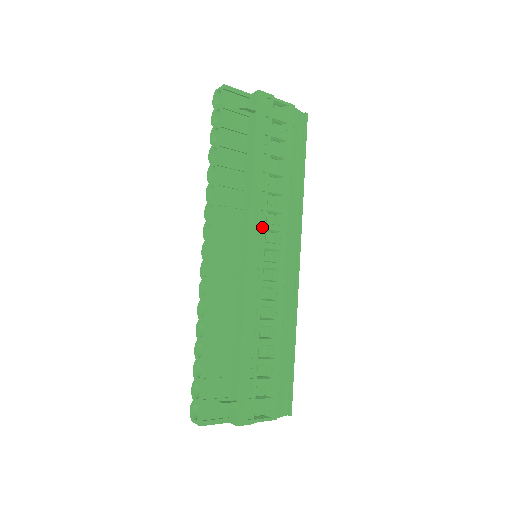
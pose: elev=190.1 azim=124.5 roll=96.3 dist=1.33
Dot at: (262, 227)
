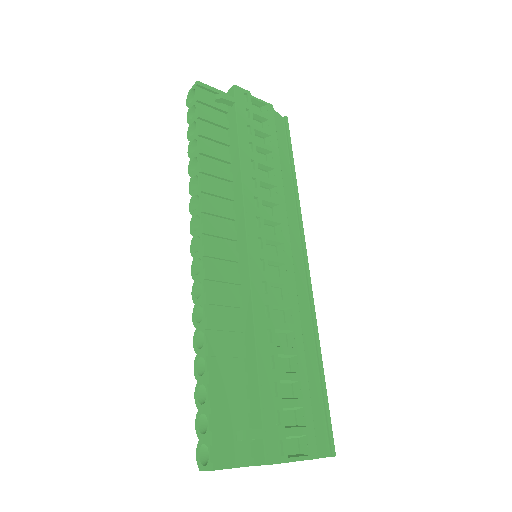
Dot at: (259, 214)
